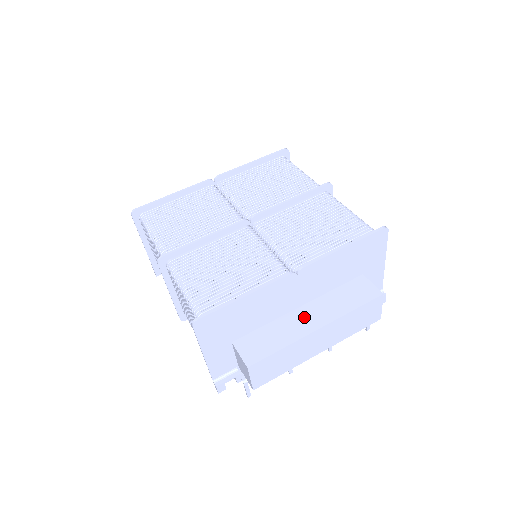
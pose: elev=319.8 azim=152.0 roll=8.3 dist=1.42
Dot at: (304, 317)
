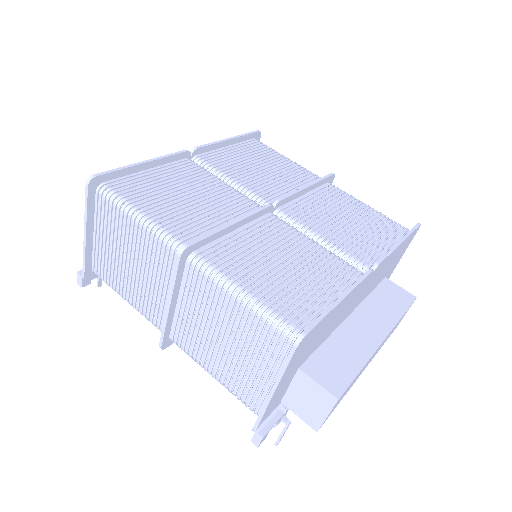
Dot at: (361, 327)
